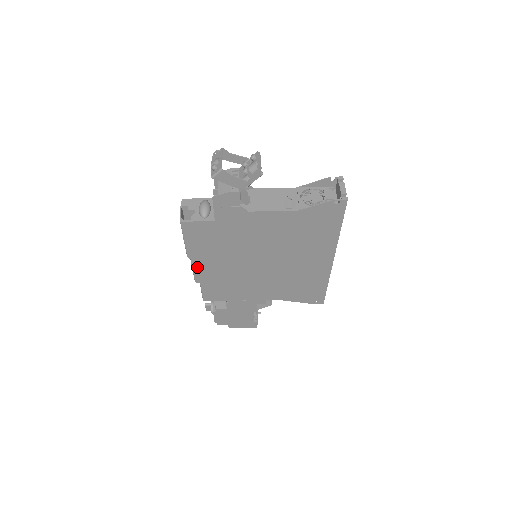
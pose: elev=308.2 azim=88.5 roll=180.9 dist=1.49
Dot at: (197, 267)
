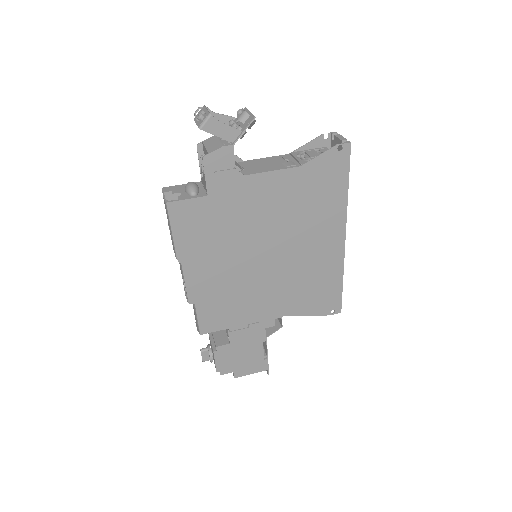
Dot at: (190, 277)
